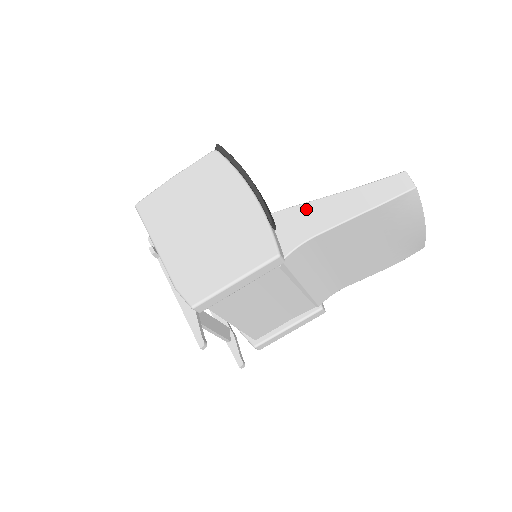
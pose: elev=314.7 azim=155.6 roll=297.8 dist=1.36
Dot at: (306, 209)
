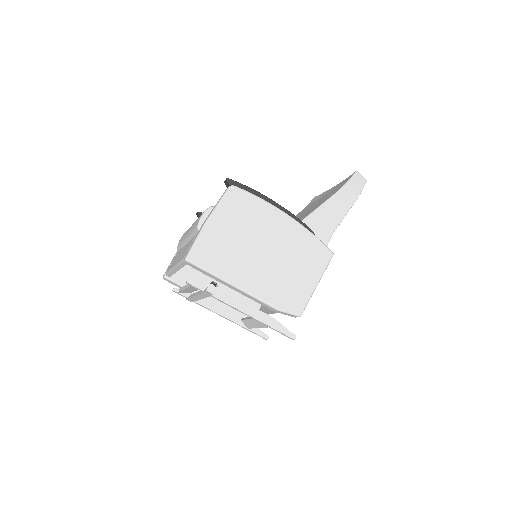
Dot at: (319, 214)
